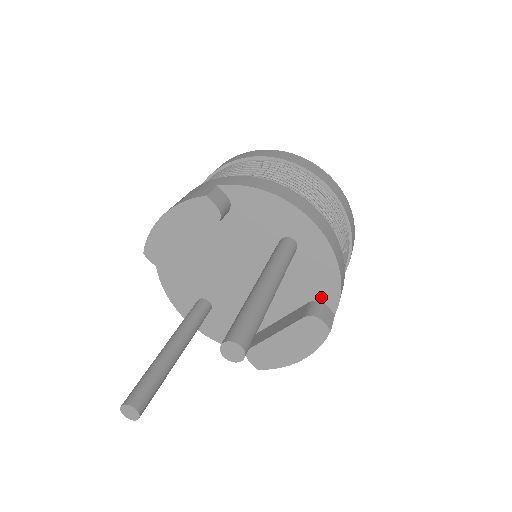
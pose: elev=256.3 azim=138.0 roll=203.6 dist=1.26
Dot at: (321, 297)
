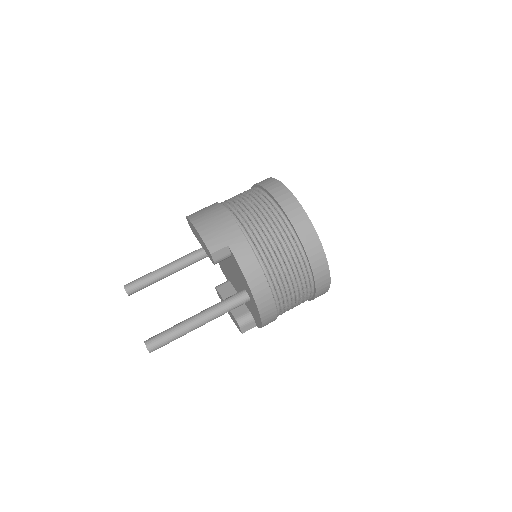
Dot at: (254, 317)
